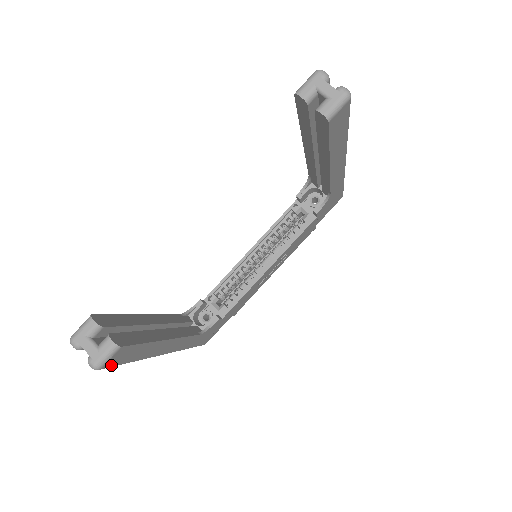
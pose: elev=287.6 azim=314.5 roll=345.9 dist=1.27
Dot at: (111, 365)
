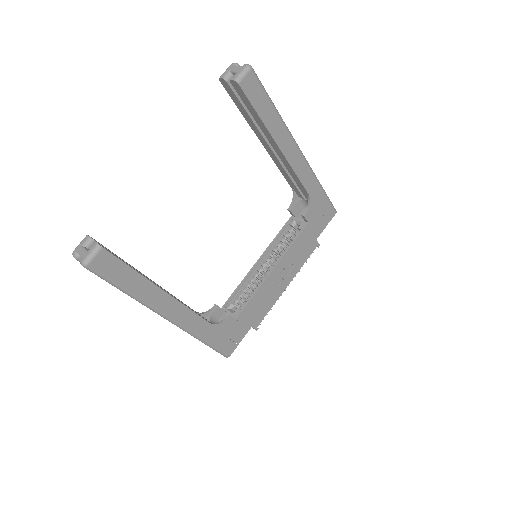
Dot at: (99, 270)
